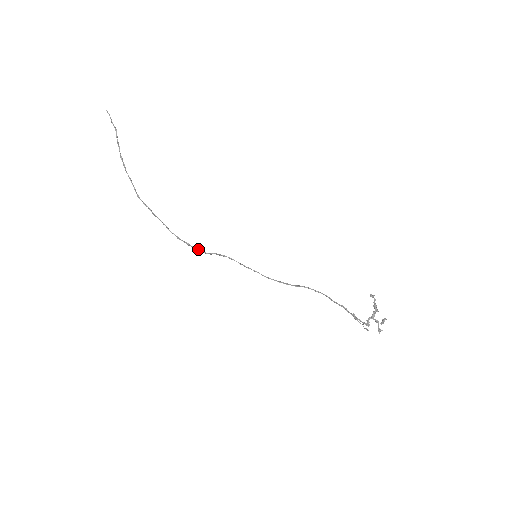
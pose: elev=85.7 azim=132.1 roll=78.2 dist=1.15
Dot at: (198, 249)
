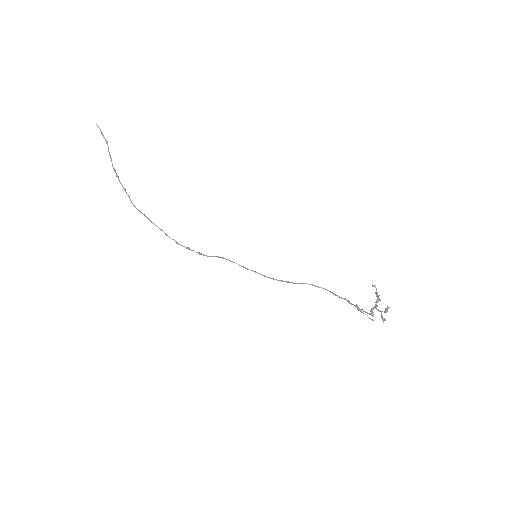
Dot at: (198, 252)
